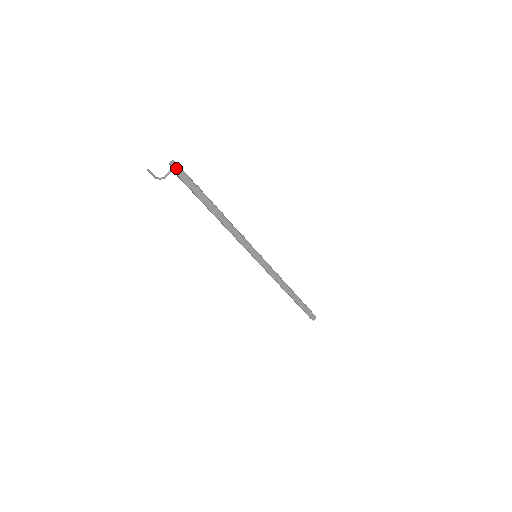
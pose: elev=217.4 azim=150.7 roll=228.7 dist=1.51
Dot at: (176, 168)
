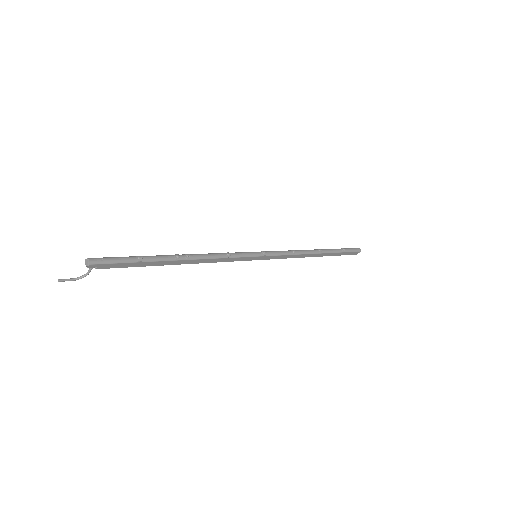
Dot at: (95, 266)
